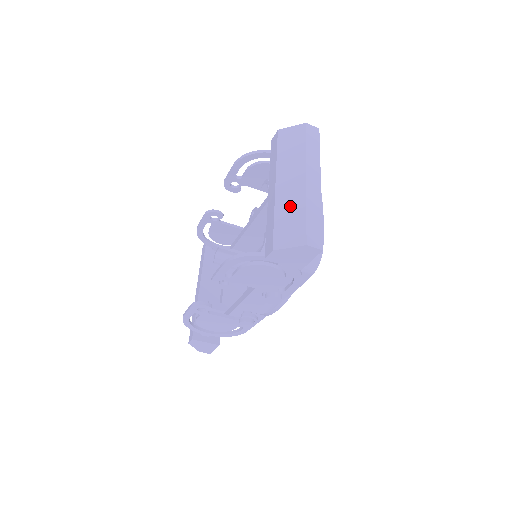
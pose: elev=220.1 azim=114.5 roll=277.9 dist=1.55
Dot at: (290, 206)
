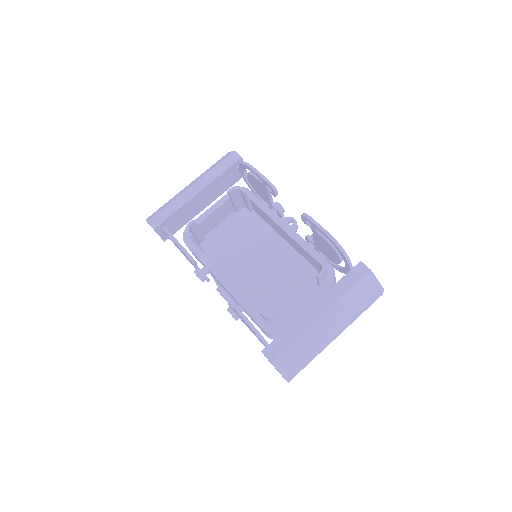
Dot at: (309, 343)
